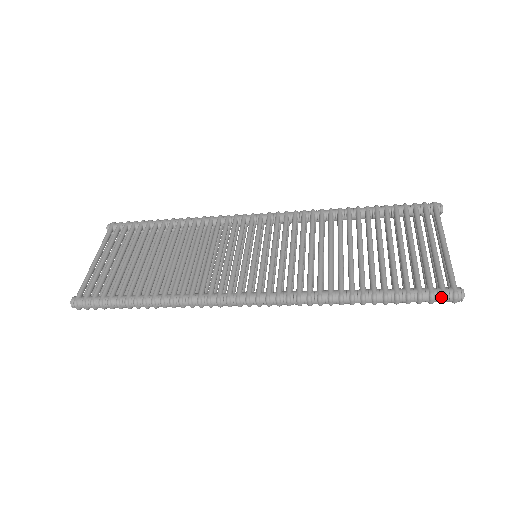
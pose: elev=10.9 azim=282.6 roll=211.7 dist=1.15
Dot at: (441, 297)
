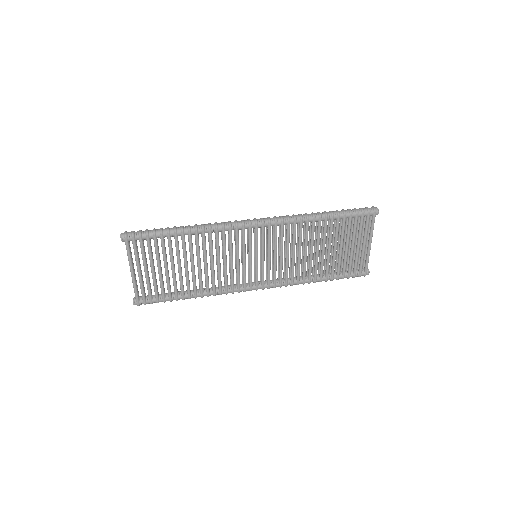
Dot at: occluded
